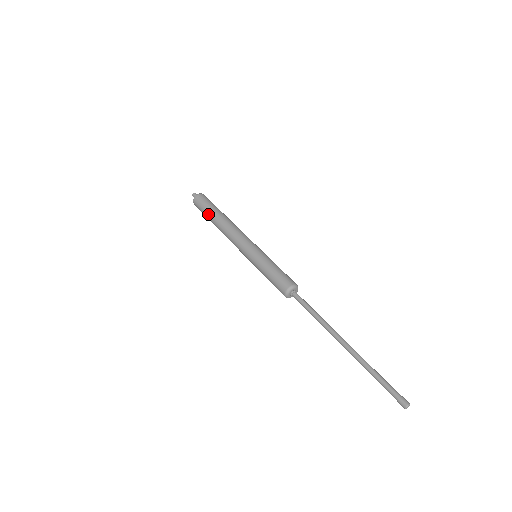
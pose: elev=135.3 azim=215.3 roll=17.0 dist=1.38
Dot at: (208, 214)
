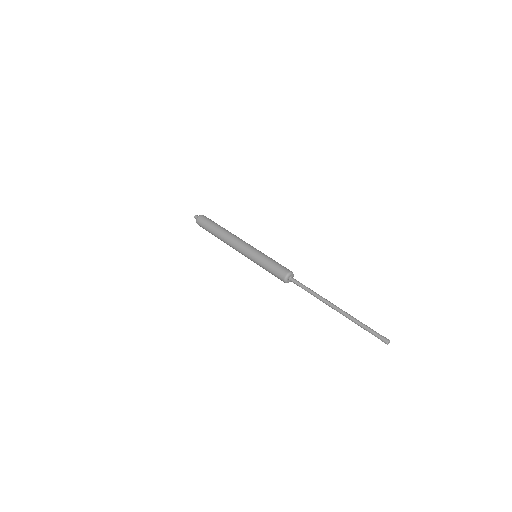
Dot at: occluded
